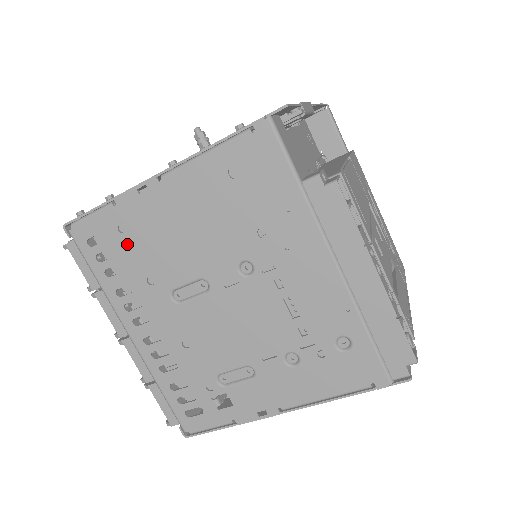
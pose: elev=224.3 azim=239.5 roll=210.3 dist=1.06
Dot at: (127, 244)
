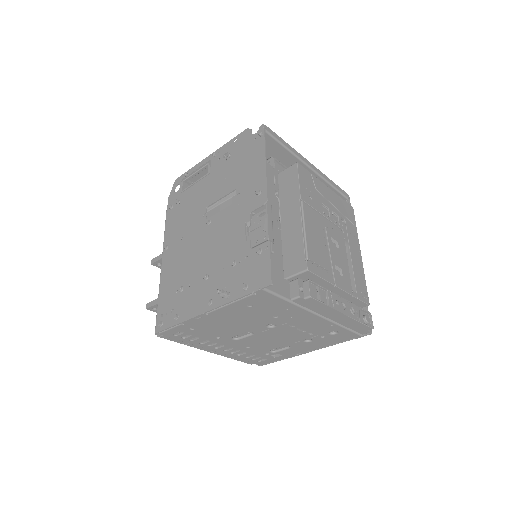
Dot at: (198, 332)
